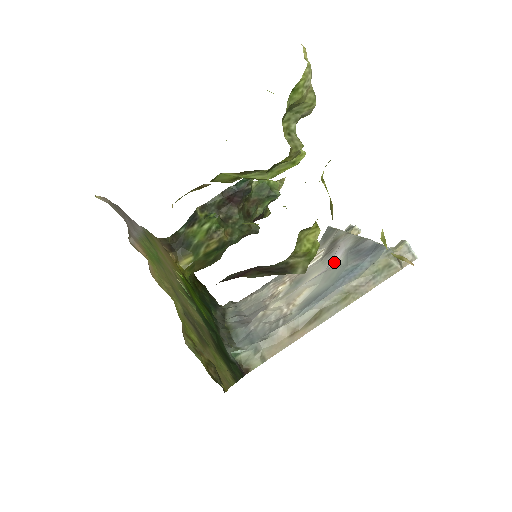
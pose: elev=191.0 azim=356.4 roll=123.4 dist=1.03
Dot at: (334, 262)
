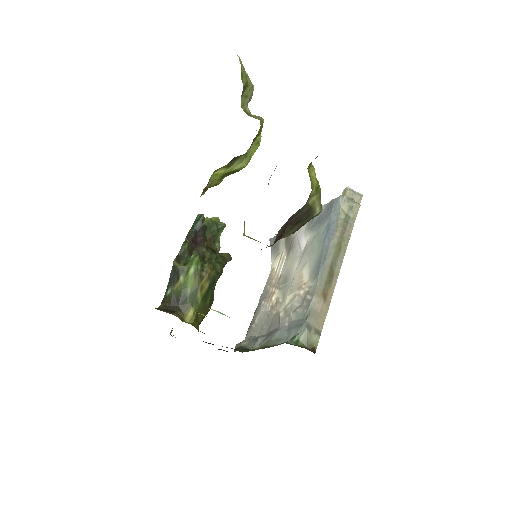
Dot at: (304, 244)
